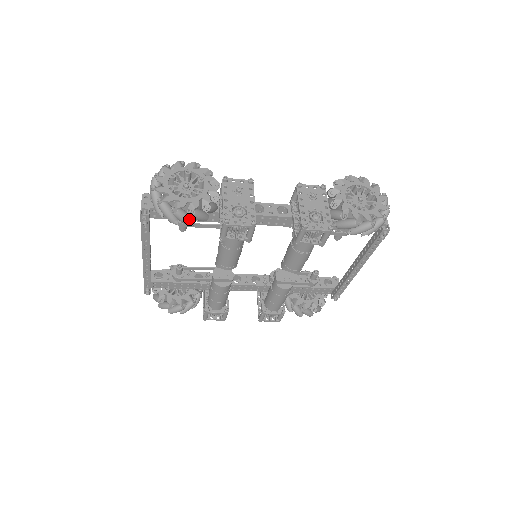
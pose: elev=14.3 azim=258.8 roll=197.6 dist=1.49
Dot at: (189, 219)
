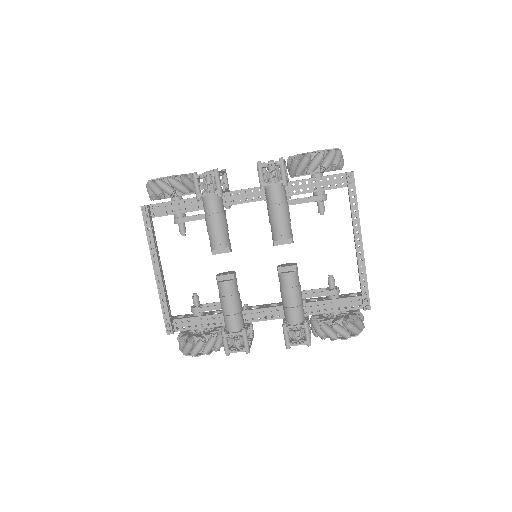
Dot at: (170, 187)
